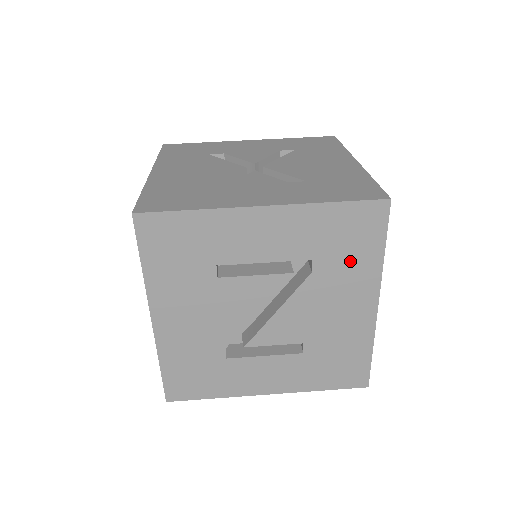
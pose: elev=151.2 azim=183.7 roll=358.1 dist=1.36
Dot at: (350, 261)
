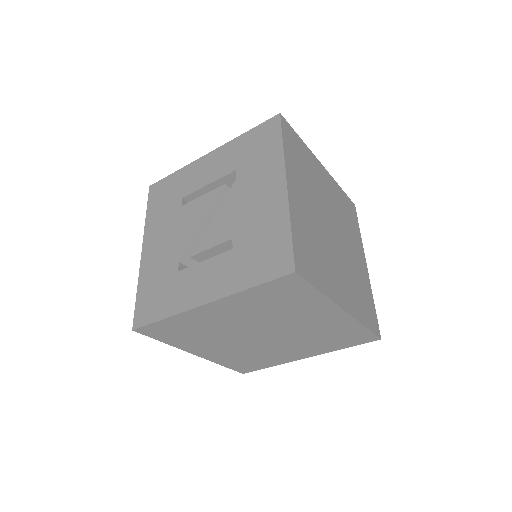
Dot at: (260, 160)
